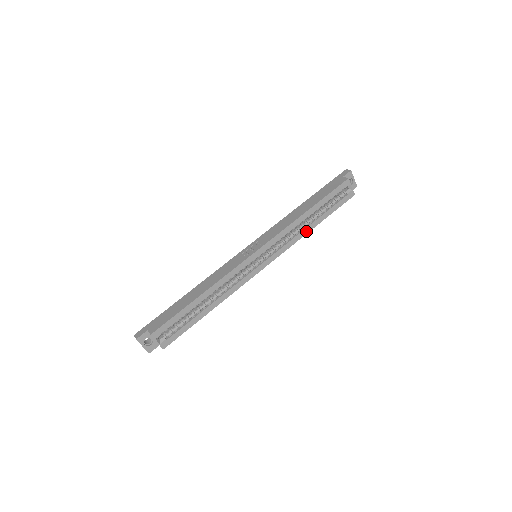
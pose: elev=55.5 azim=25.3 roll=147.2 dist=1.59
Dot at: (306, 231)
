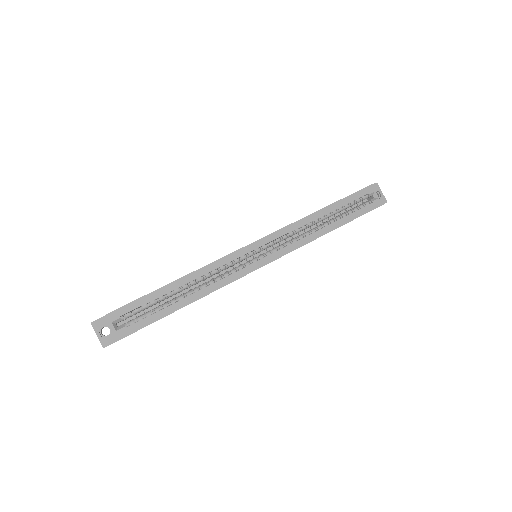
Dot at: (319, 234)
